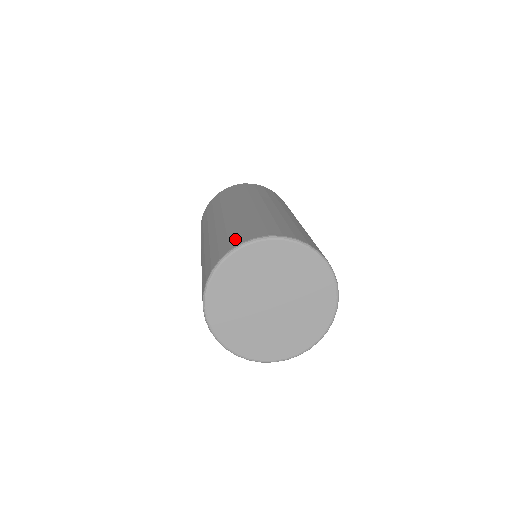
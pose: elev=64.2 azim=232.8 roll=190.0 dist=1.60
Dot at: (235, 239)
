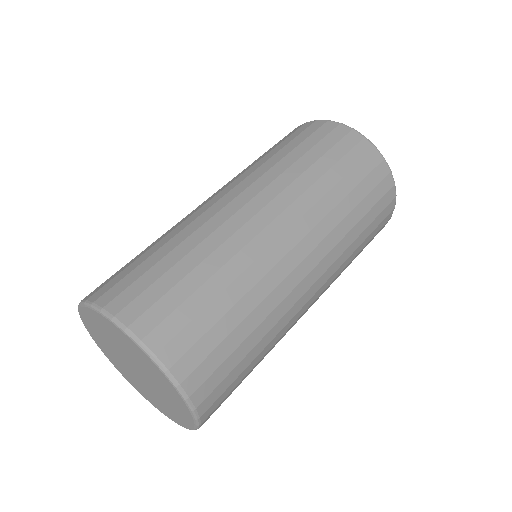
Dot at: (144, 302)
